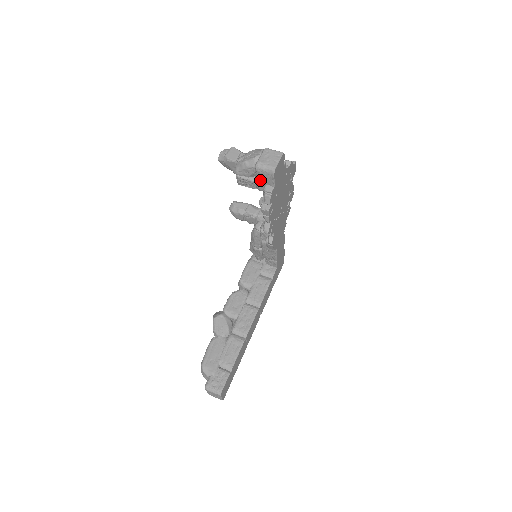
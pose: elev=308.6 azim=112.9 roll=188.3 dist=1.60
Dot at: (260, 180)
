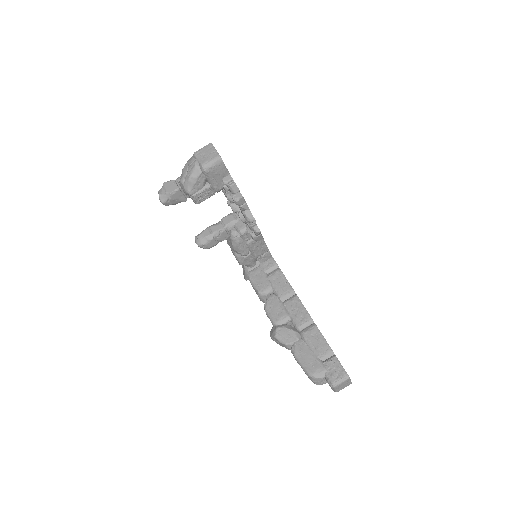
Dot at: (214, 180)
